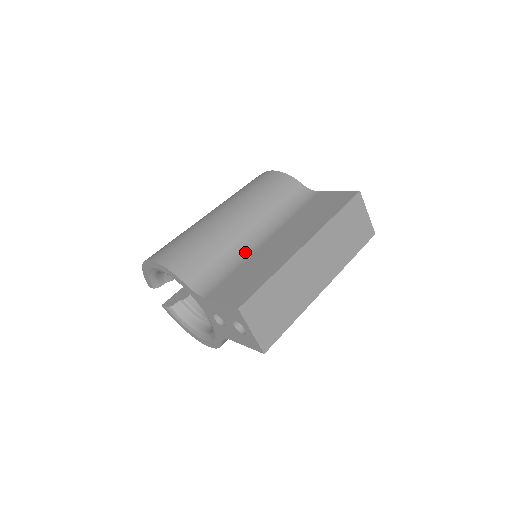
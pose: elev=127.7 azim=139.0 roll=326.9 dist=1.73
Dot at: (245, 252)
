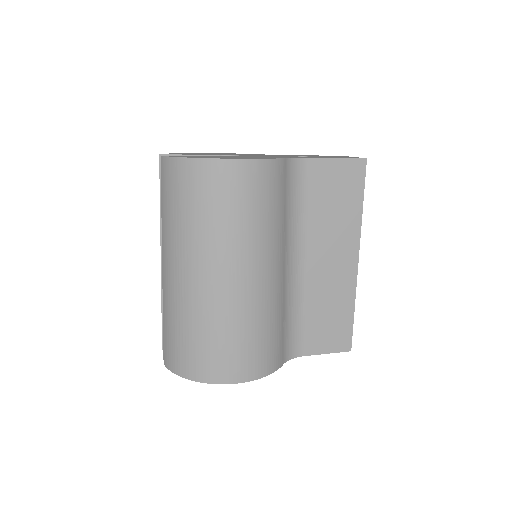
Dot at: (296, 292)
